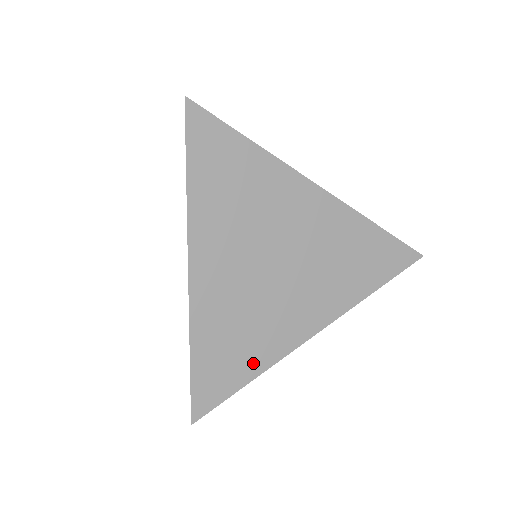
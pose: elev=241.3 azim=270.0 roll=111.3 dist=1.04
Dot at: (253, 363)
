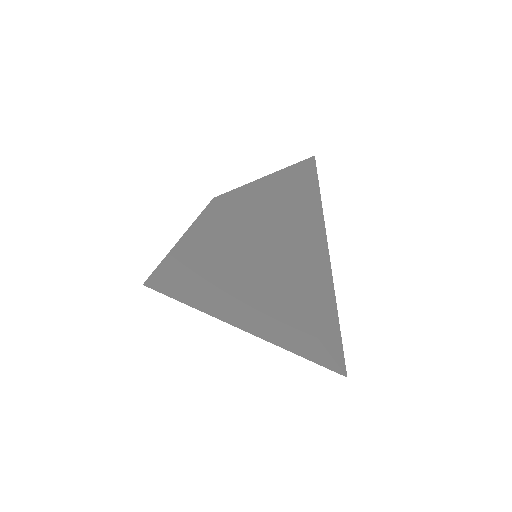
Dot at: (263, 249)
